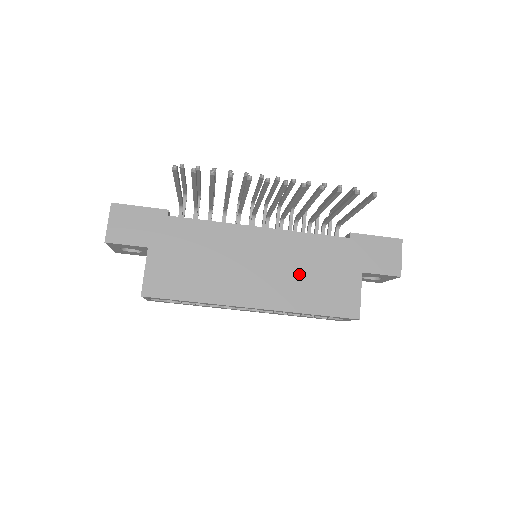
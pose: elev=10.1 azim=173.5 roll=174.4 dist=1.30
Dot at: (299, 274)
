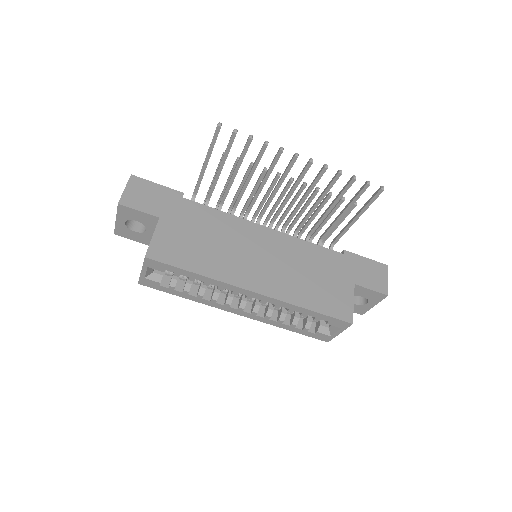
Dot at: (298, 272)
